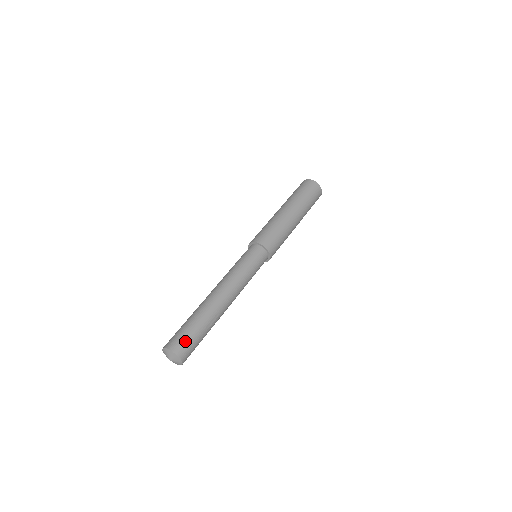
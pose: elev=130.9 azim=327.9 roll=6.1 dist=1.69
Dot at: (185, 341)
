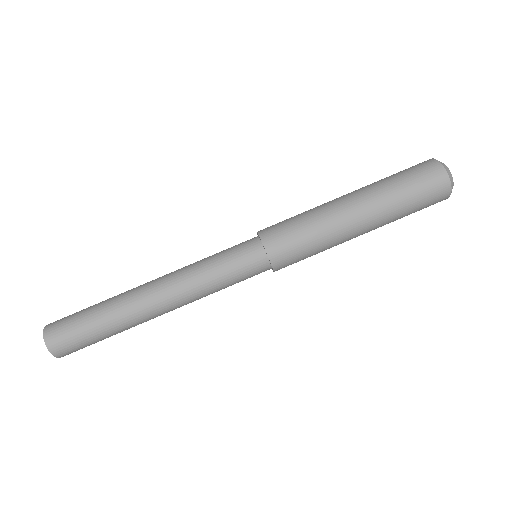
Dot at: (71, 343)
